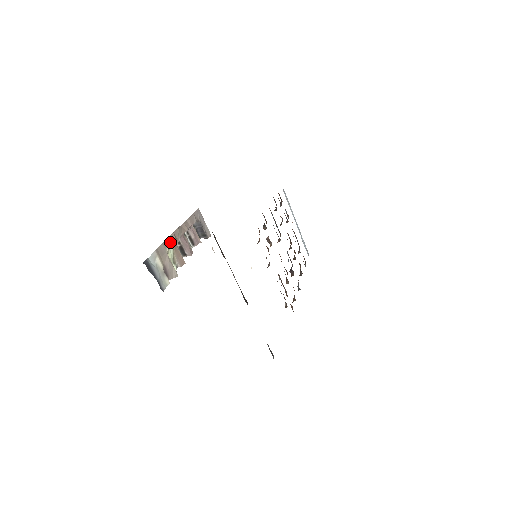
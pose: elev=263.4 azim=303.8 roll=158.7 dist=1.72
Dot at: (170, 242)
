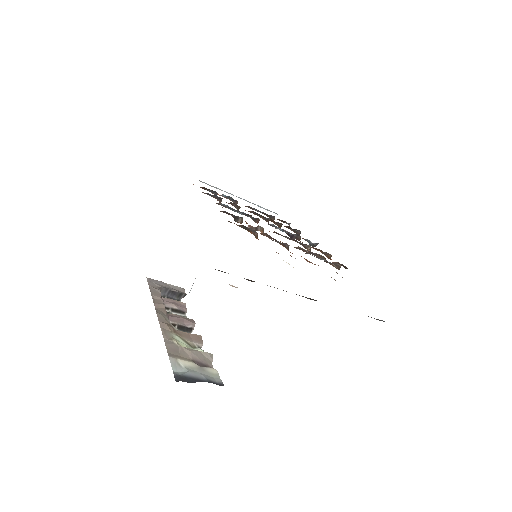
Dot at: (168, 333)
